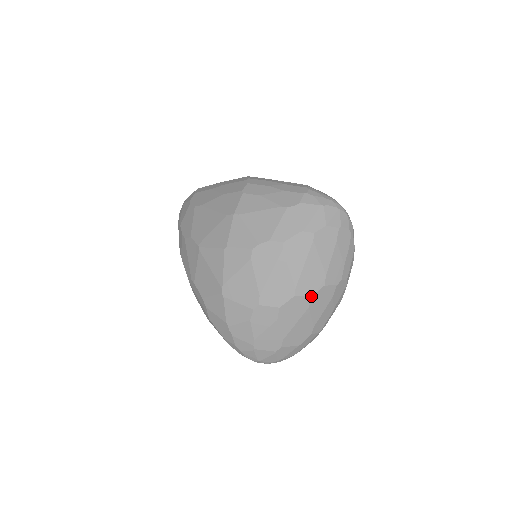
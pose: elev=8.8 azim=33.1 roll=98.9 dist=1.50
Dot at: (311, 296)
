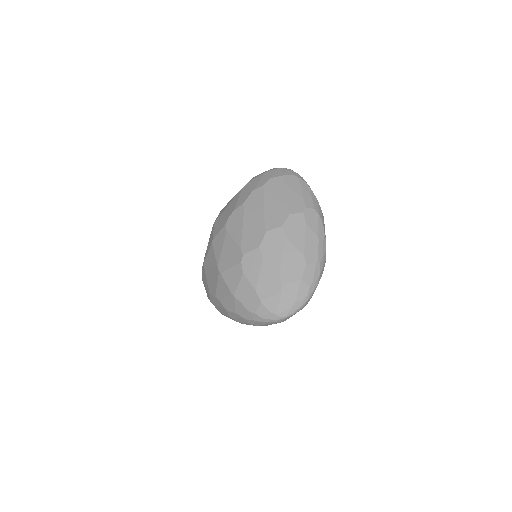
Dot at: (281, 226)
